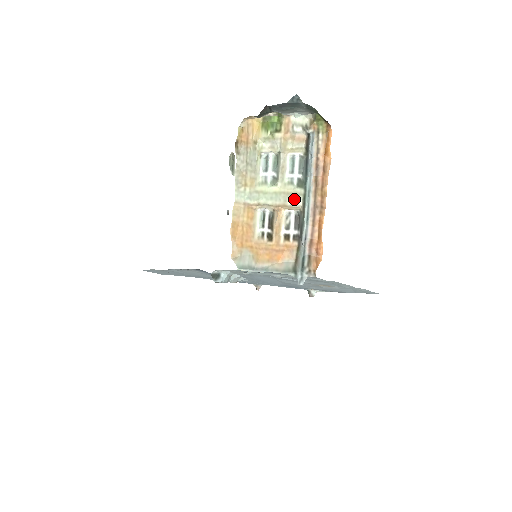
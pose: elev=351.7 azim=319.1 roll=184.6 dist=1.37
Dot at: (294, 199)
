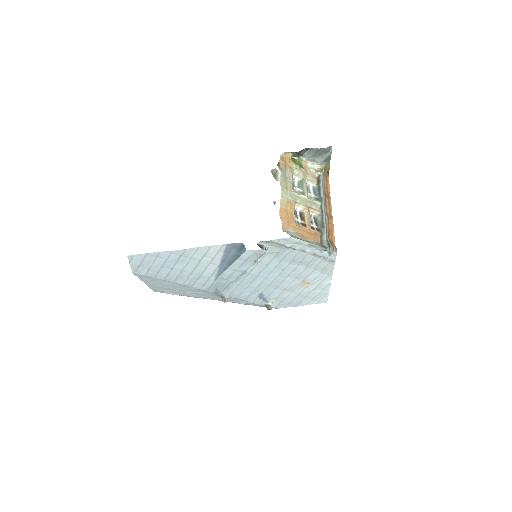
Dot at: (316, 206)
